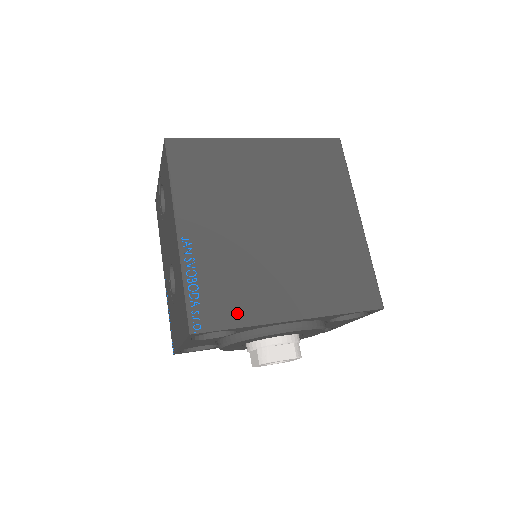
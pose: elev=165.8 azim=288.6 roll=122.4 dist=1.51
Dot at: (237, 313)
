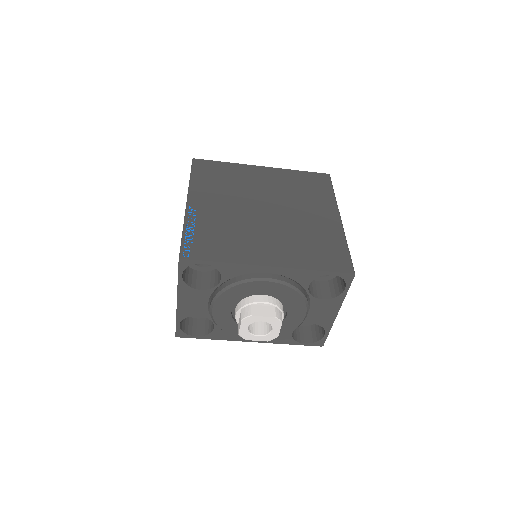
Dot at: (221, 253)
